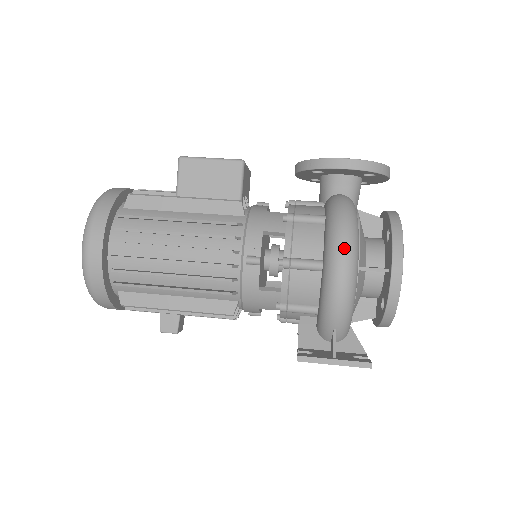
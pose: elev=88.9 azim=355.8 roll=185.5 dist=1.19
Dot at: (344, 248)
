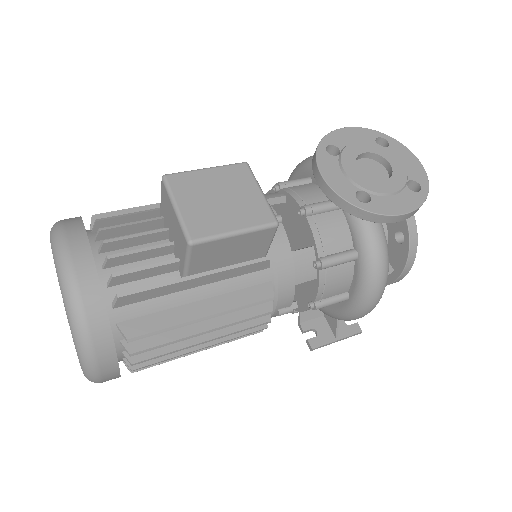
Dot at: (378, 298)
